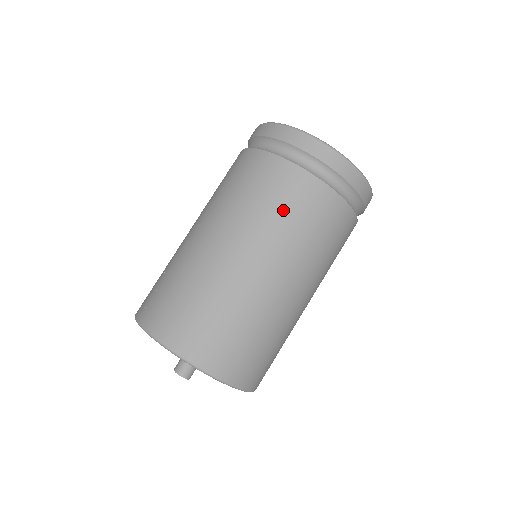
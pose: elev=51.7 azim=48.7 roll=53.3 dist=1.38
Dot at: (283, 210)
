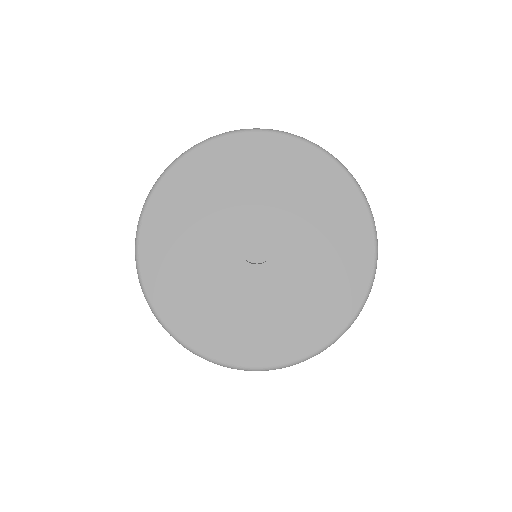
Dot at: occluded
